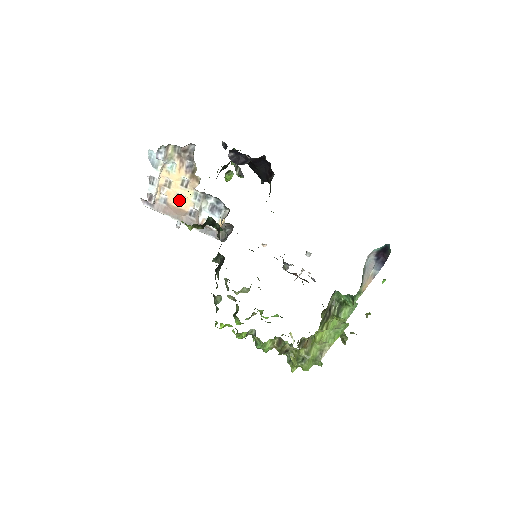
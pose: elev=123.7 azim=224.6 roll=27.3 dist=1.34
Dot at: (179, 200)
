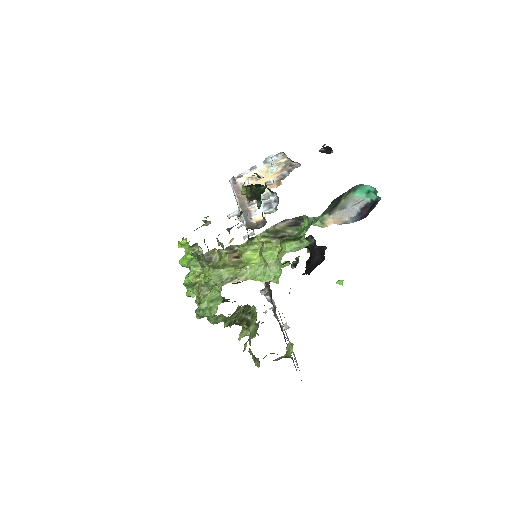
Dot at: occluded
